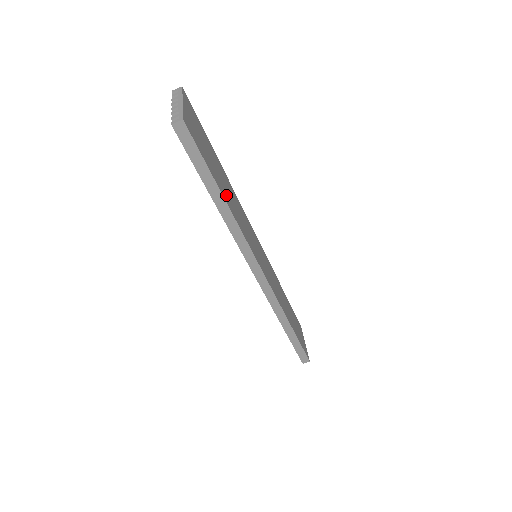
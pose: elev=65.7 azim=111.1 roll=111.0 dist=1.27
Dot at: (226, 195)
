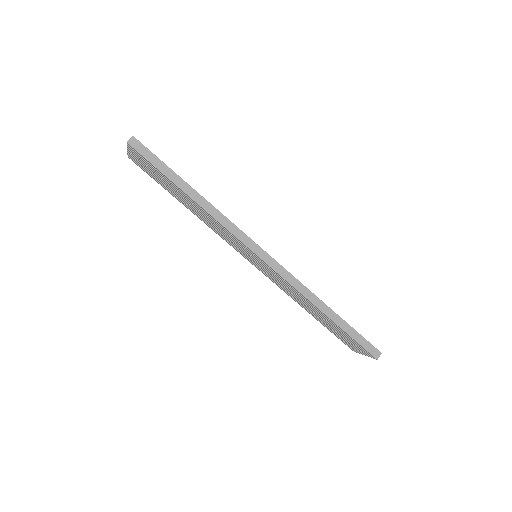
Dot at: occluded
